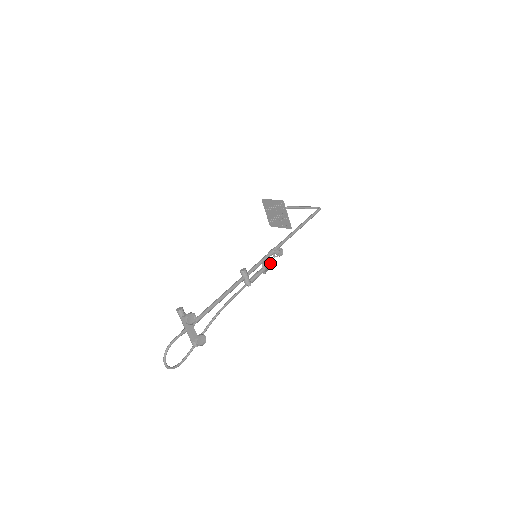
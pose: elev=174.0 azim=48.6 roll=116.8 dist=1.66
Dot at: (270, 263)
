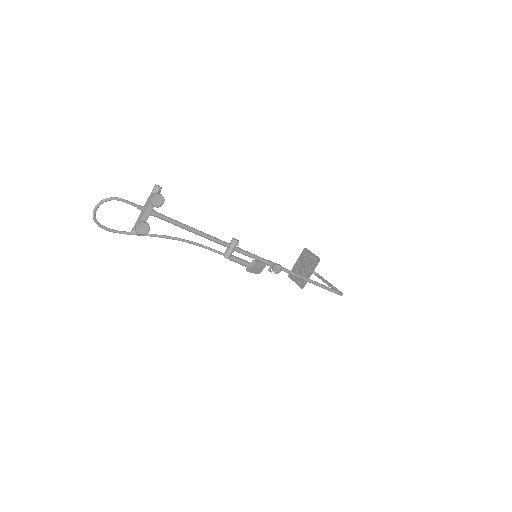
Dot at: (260, 272)
